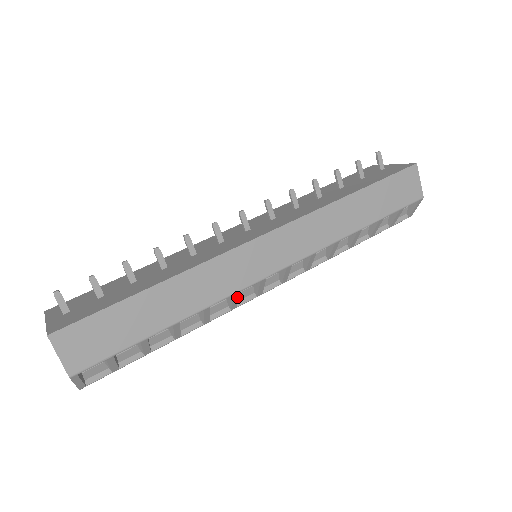
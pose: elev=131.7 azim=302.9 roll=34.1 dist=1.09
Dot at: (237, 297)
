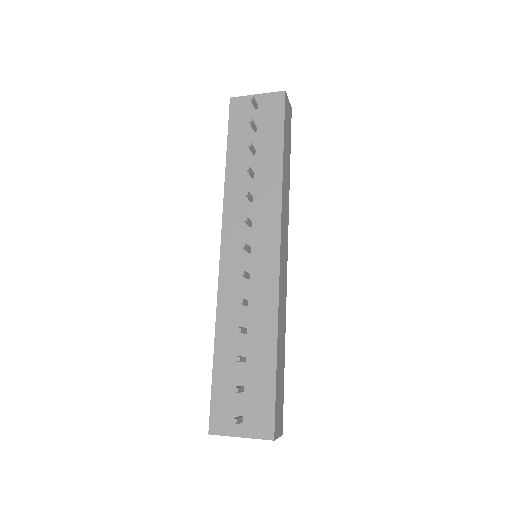
Dot at: occluded
